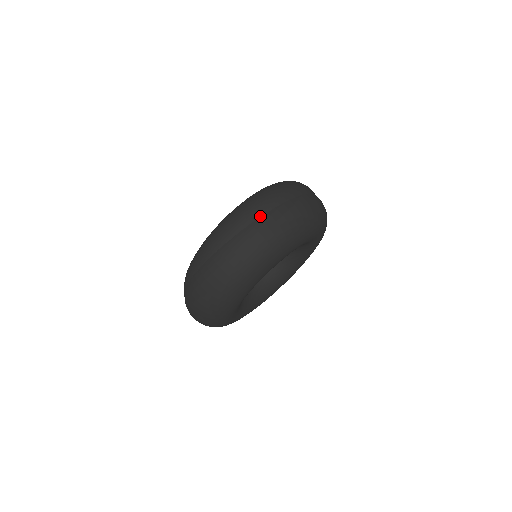
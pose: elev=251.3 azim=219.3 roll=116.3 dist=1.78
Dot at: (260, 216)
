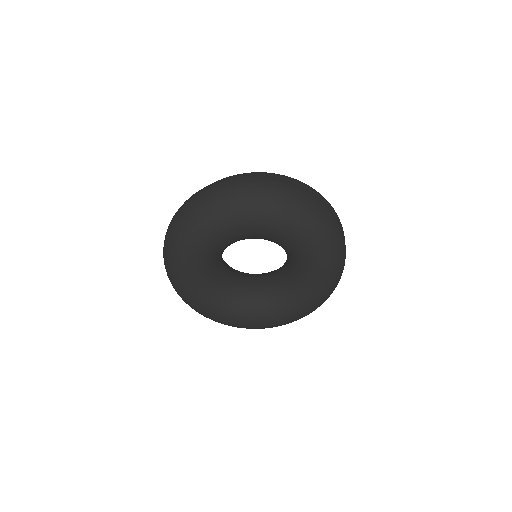
Dot at: (298, 184)
